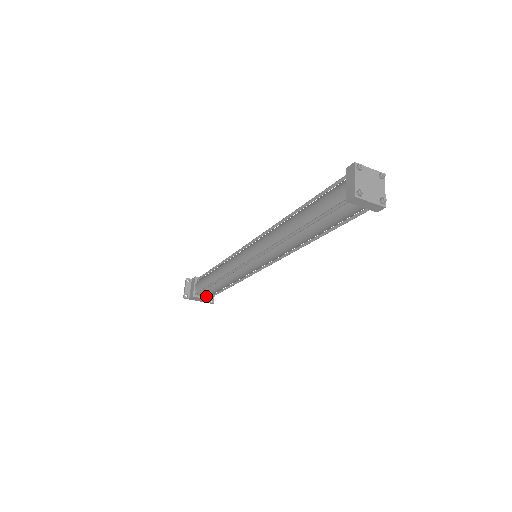
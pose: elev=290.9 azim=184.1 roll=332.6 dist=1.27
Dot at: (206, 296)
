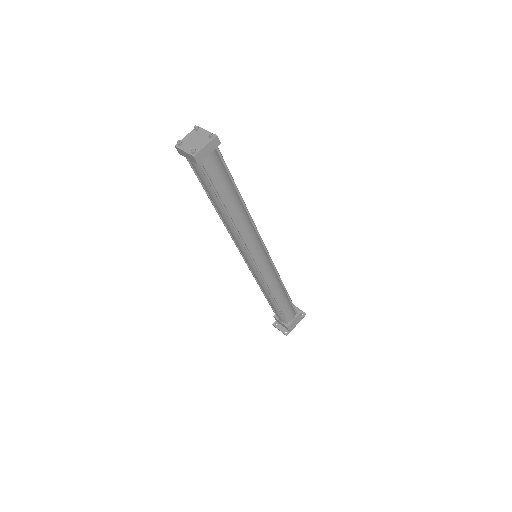
Dot at: (292, 316)
